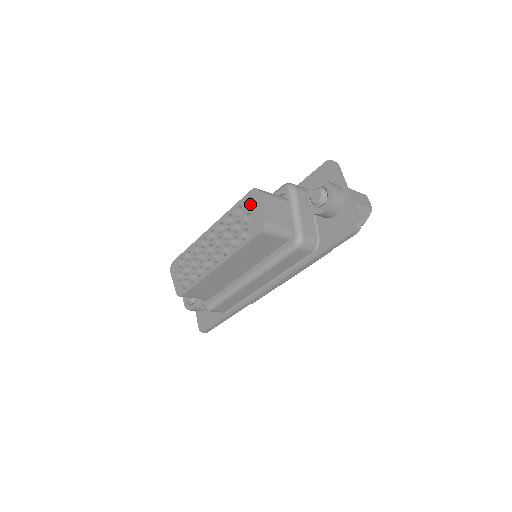
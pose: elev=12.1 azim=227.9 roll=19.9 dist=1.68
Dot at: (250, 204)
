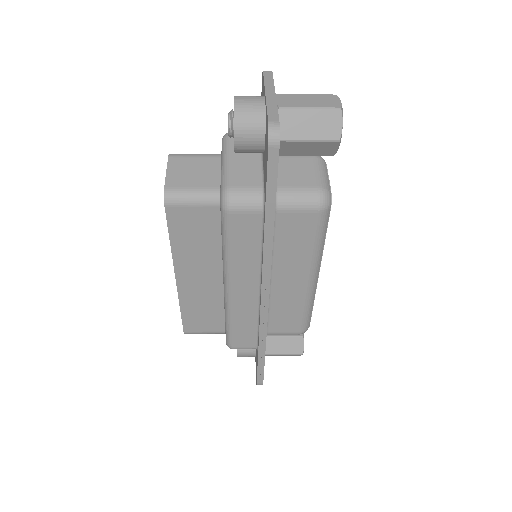
Dot at: occluded
